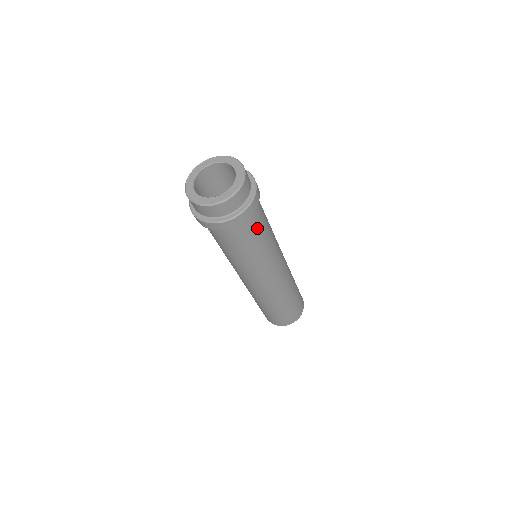
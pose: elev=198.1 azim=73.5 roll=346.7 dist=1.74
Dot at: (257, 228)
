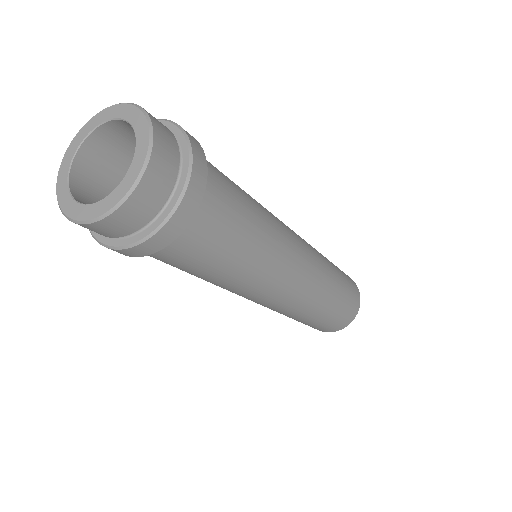
Dot at: (217, 240)
